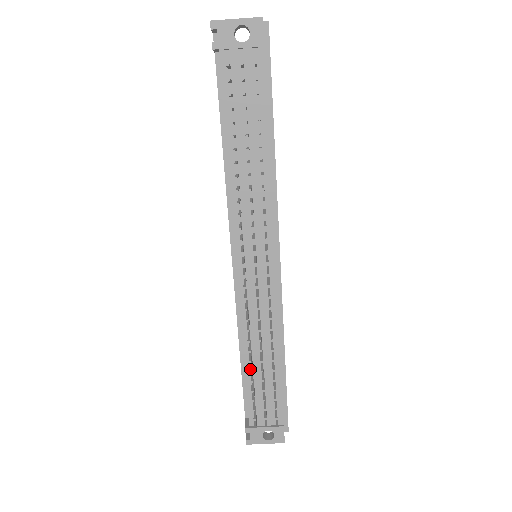
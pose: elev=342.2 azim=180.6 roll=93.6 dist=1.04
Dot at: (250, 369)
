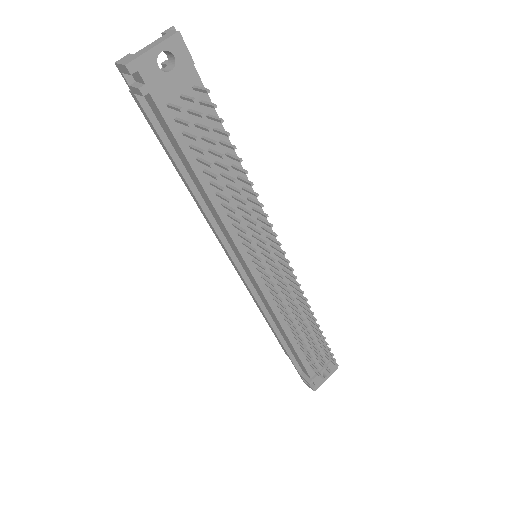
Dot at: (304, 345)
